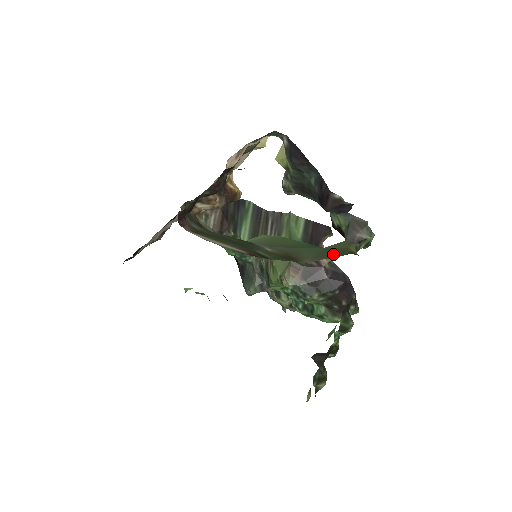
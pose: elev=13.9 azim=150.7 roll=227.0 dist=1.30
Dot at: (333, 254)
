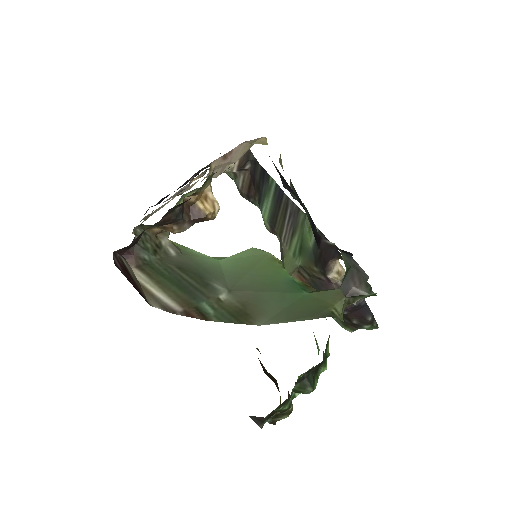
Dot at: (305, 313)
